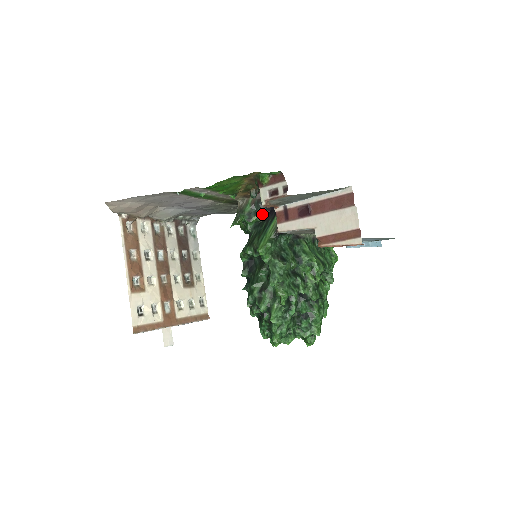
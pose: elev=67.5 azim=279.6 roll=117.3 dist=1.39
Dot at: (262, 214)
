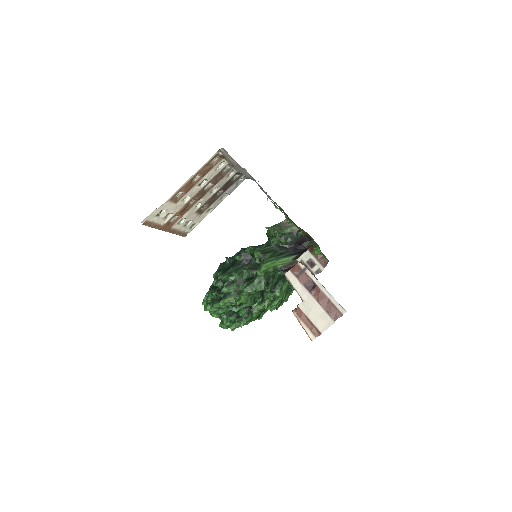
Dot at: (289, 243)
